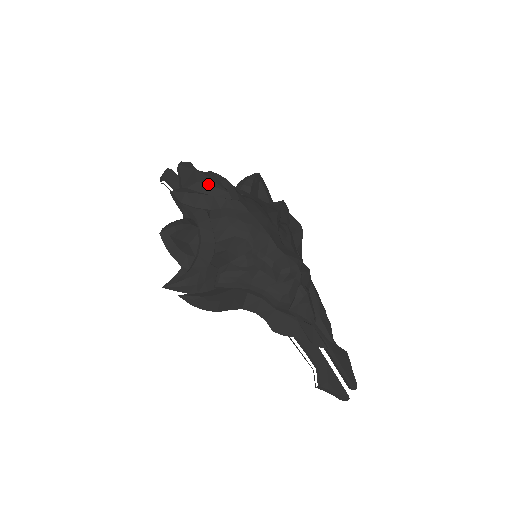
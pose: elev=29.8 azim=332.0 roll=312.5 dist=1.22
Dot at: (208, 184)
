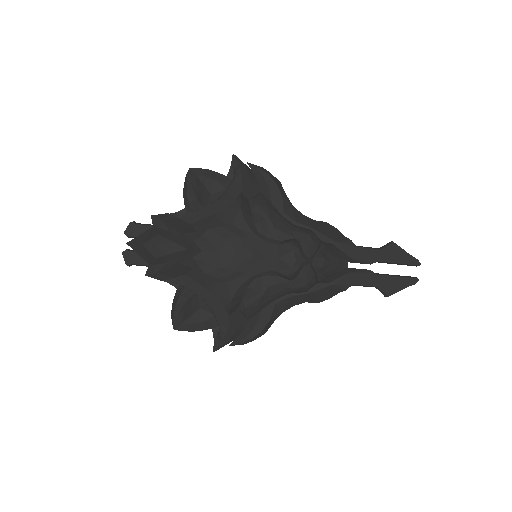
Dot at: (165, 255)
